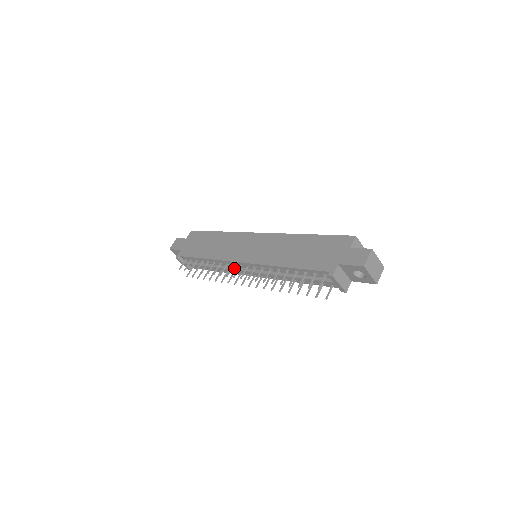
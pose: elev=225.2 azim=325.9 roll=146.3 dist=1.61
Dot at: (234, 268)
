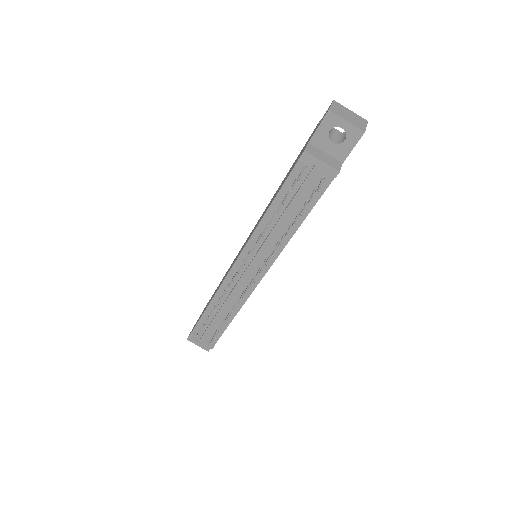
Dot at: (237, 282)
